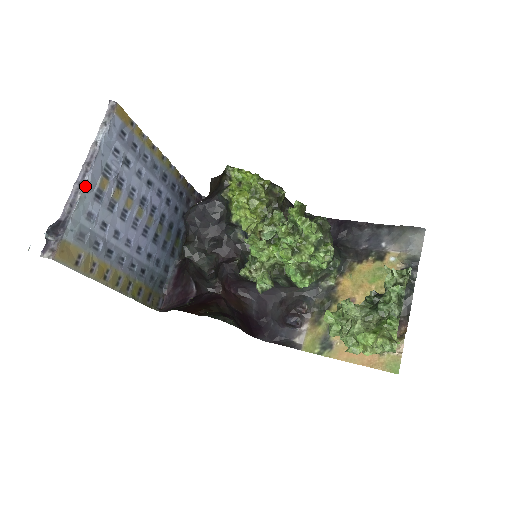
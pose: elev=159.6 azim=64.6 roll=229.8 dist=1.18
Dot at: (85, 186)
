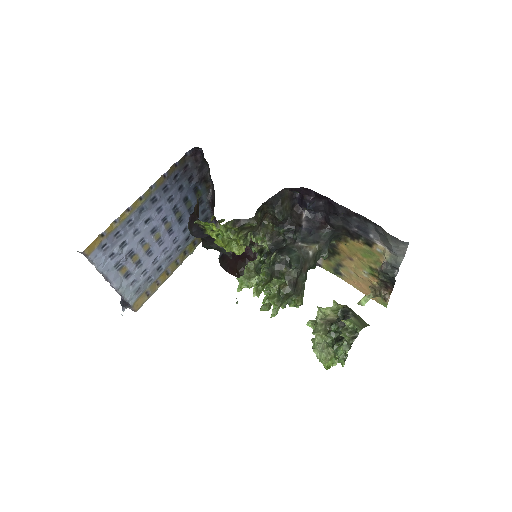
Dot at: (117, 289)
